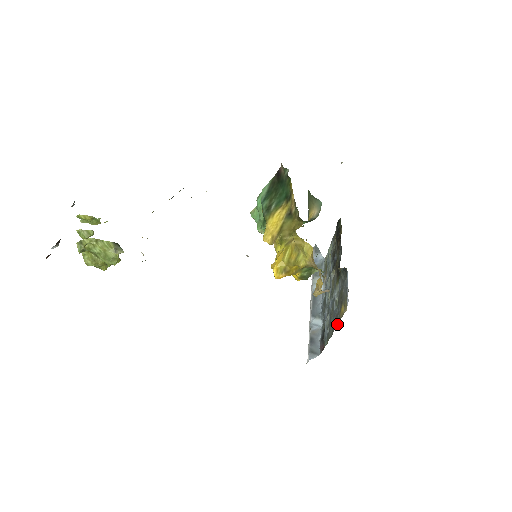
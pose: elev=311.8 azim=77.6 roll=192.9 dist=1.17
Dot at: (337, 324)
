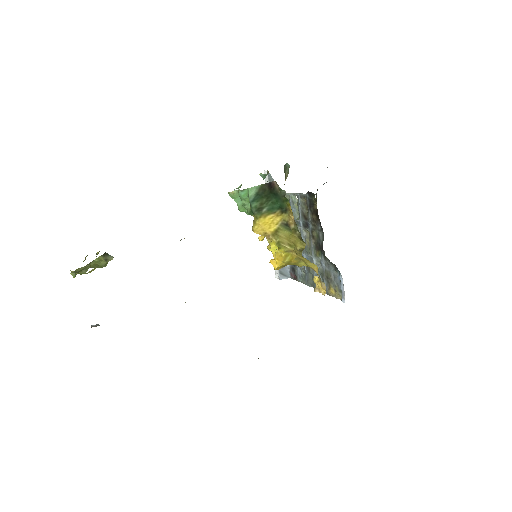
Dot at: occluded
